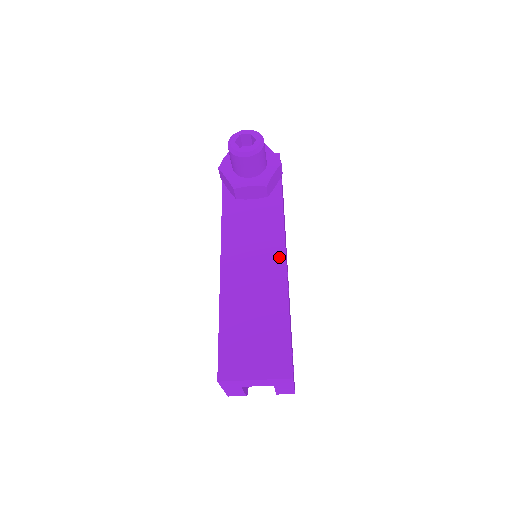
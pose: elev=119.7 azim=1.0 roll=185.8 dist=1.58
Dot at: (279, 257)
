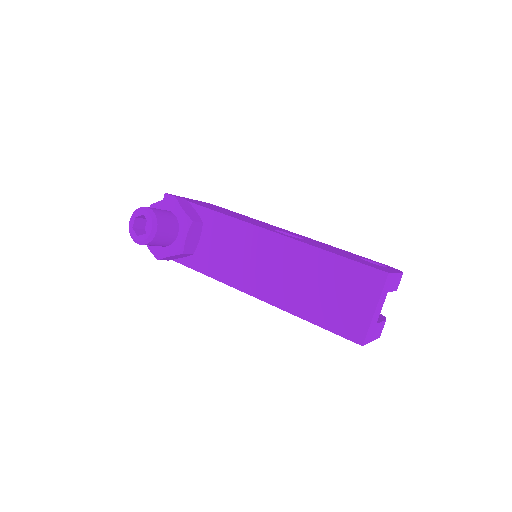
Dot at: (266, 237)
